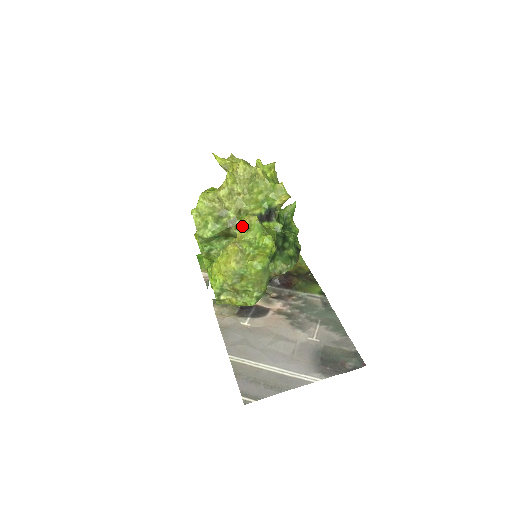
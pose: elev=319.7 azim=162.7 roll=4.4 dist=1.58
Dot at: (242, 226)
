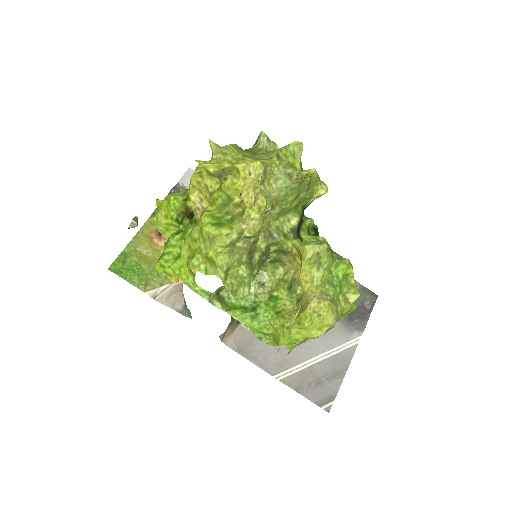
Dot at: (308, 265)
